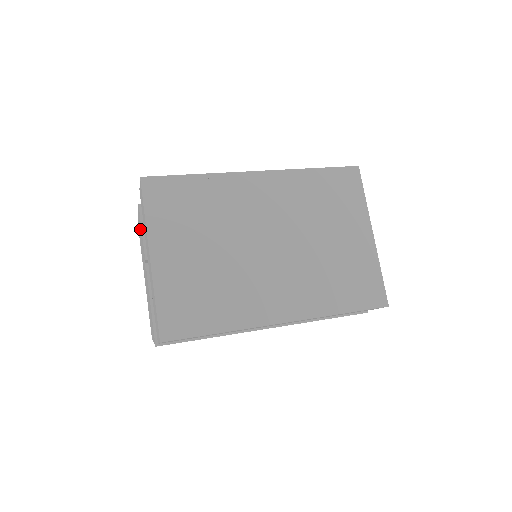
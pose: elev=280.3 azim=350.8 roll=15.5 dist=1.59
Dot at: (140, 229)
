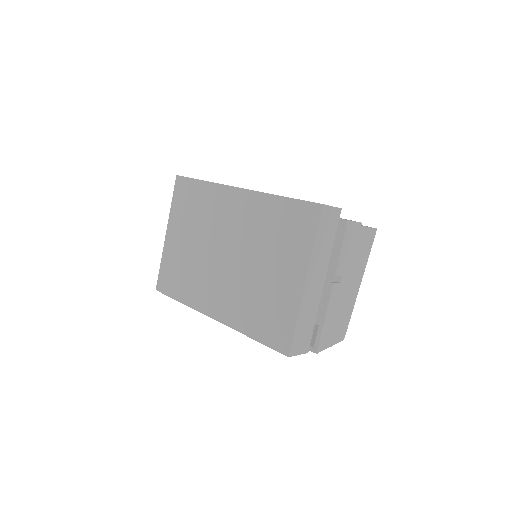
Dot at: occluded
